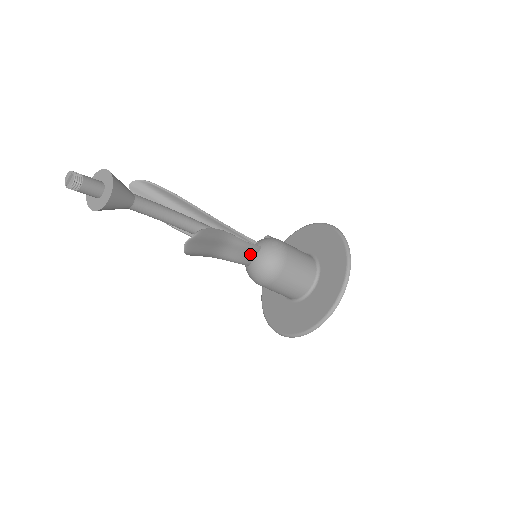
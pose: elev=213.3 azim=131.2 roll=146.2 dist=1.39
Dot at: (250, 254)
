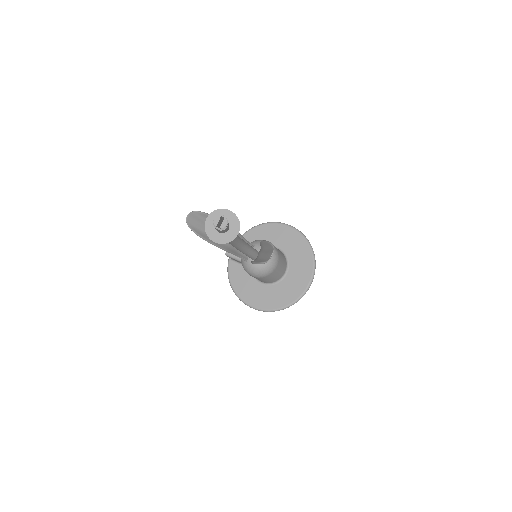
Dot at: occluded
